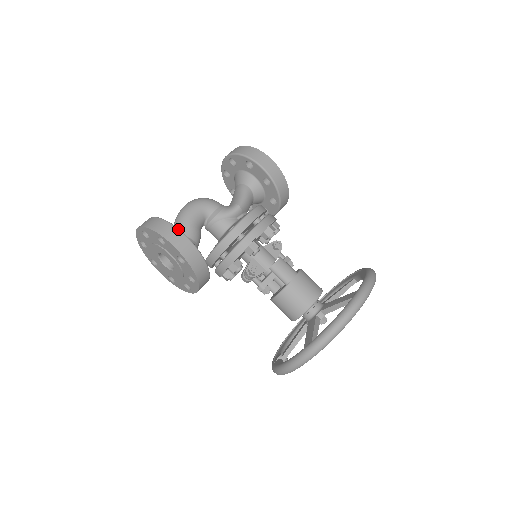
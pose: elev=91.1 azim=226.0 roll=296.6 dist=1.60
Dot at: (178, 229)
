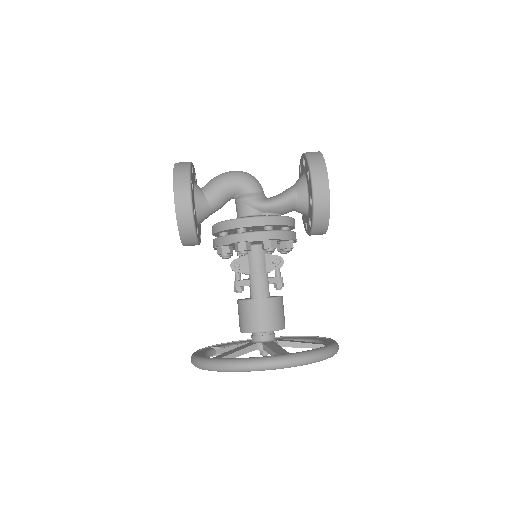
Dot at: (190, 186)
